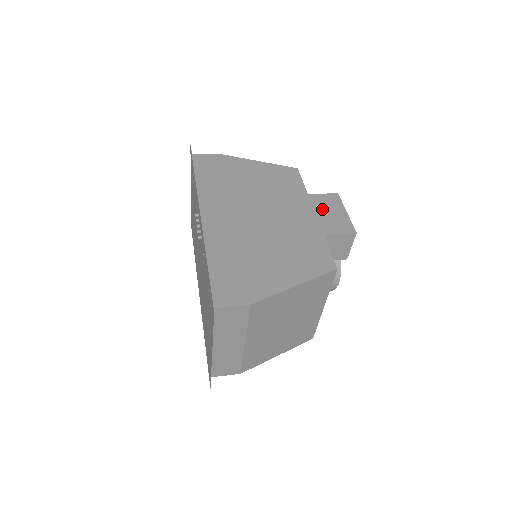
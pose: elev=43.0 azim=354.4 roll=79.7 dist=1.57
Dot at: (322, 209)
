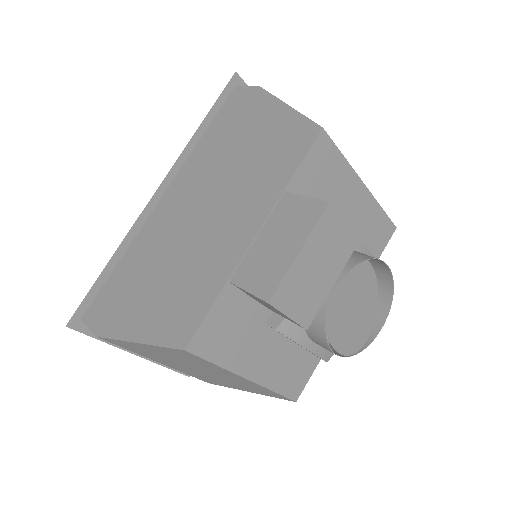
Dot at: (273, 230)
